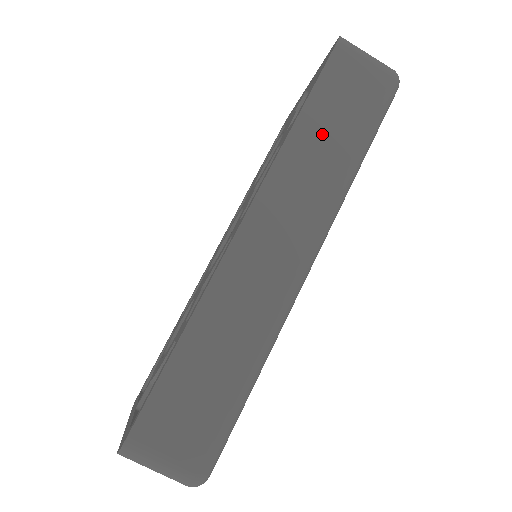
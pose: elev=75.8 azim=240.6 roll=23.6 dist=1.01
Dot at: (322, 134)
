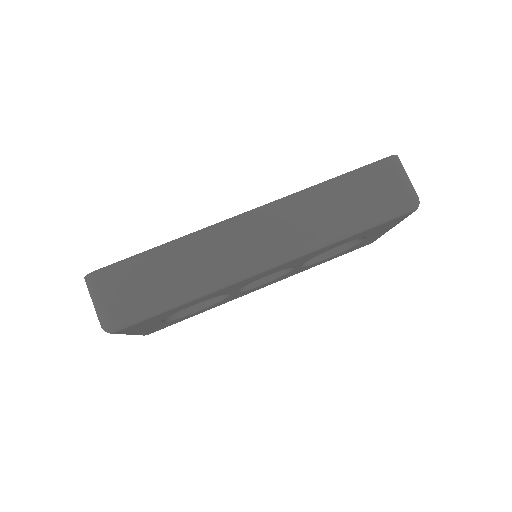
Dot at: (336, 200)
